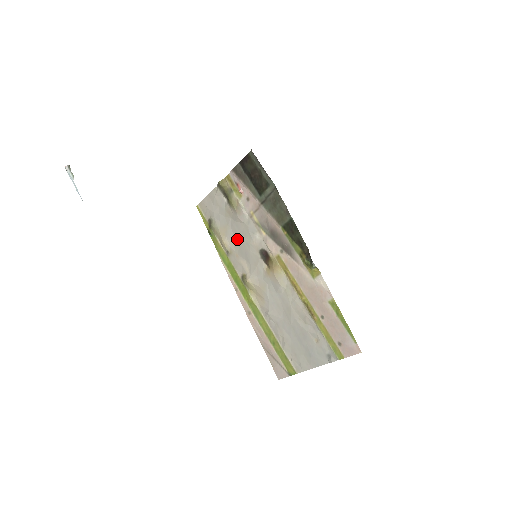
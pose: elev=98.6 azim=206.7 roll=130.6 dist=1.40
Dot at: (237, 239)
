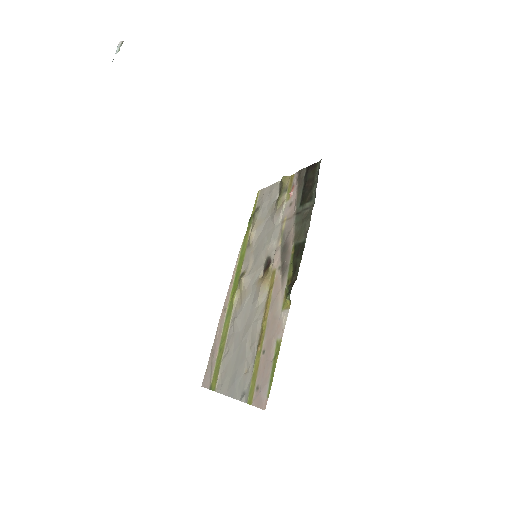
Dot at: (261, 236)
